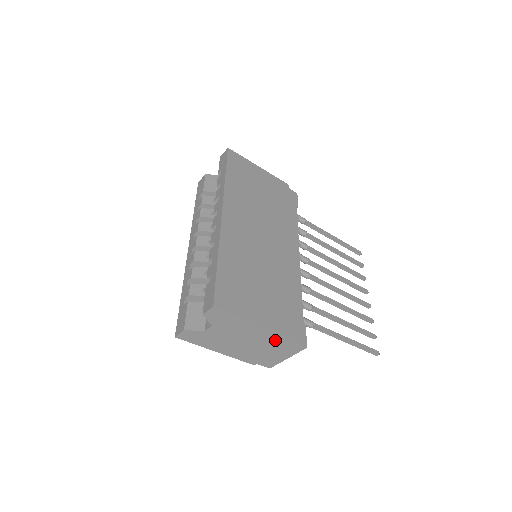
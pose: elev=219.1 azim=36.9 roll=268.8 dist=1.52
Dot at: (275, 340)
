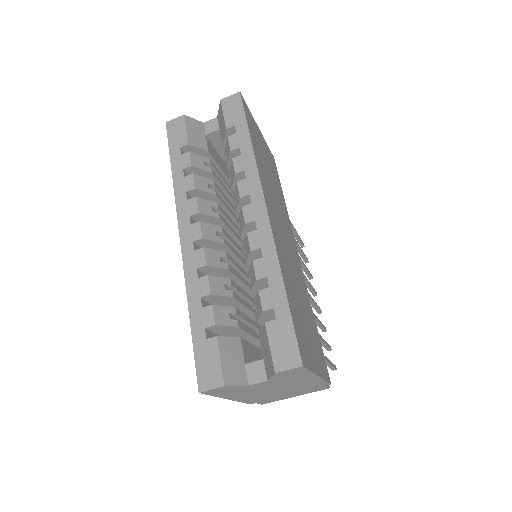
Dot at: (311, 386)
